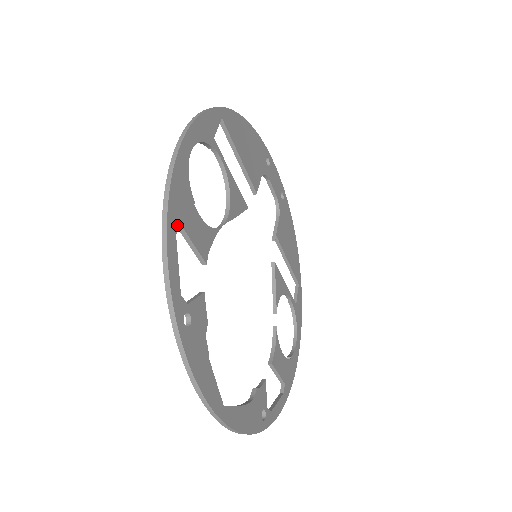
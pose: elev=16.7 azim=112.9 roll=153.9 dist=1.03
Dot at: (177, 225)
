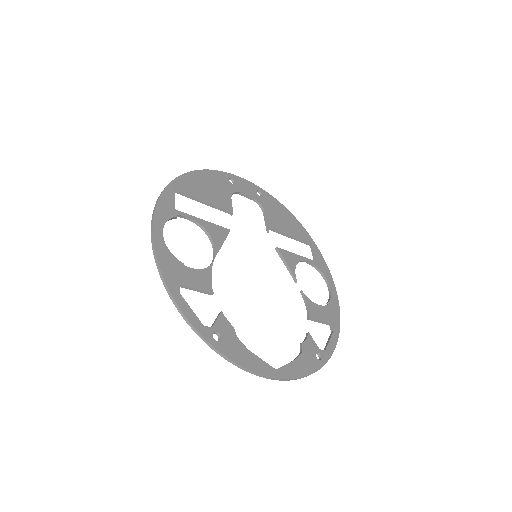
Dot at: (178, 287)
